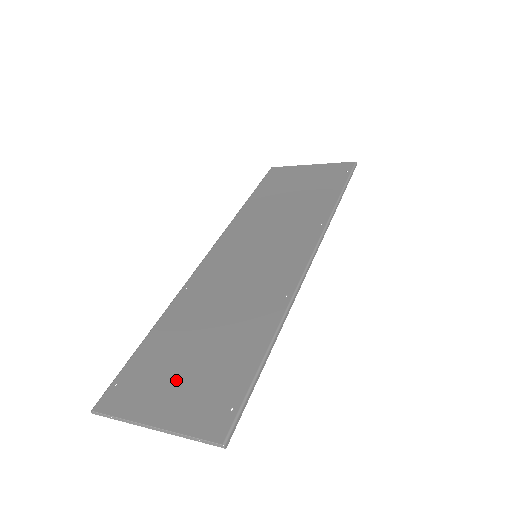
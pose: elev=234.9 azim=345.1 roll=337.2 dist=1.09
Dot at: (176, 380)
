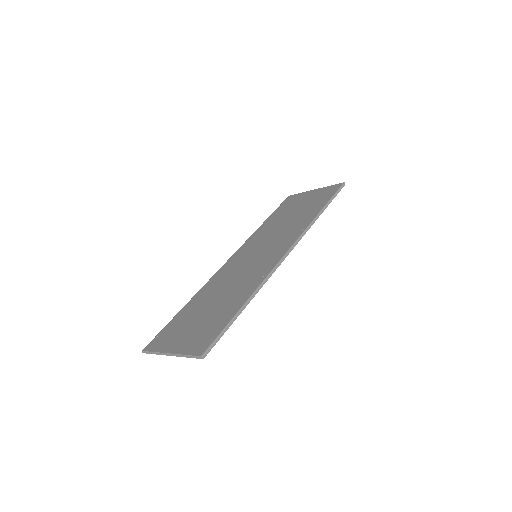
Dot at: (188, 330)
